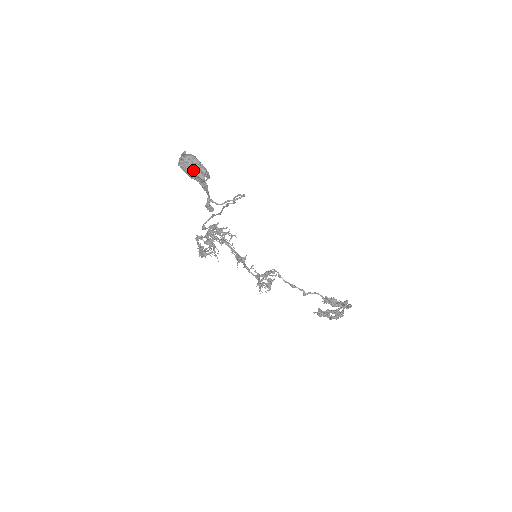
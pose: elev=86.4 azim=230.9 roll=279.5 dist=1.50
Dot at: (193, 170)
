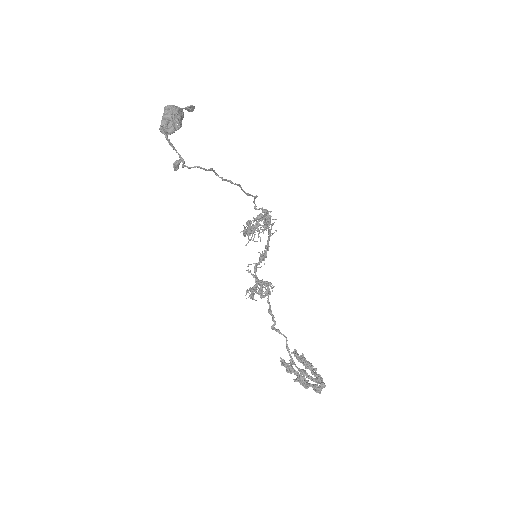
Dot at: occluded
